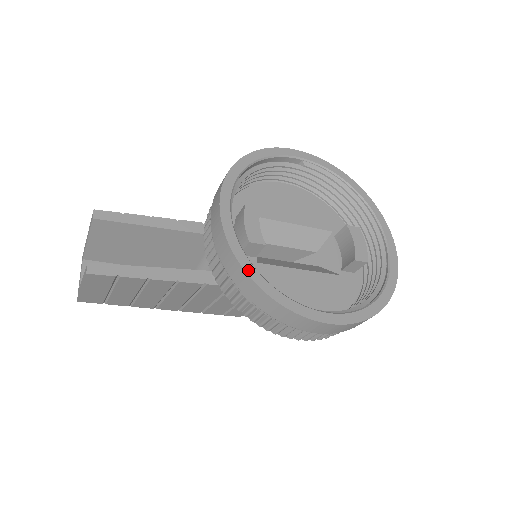
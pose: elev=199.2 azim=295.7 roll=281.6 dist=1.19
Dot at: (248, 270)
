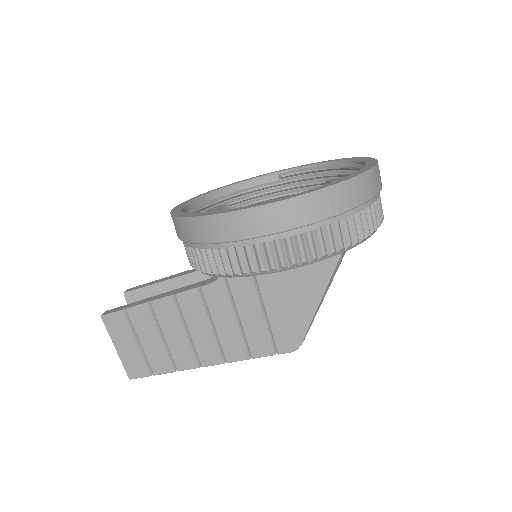
Dot at: (180, 215)
